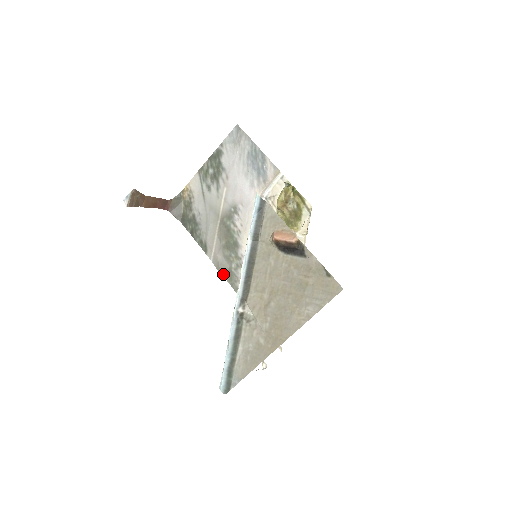
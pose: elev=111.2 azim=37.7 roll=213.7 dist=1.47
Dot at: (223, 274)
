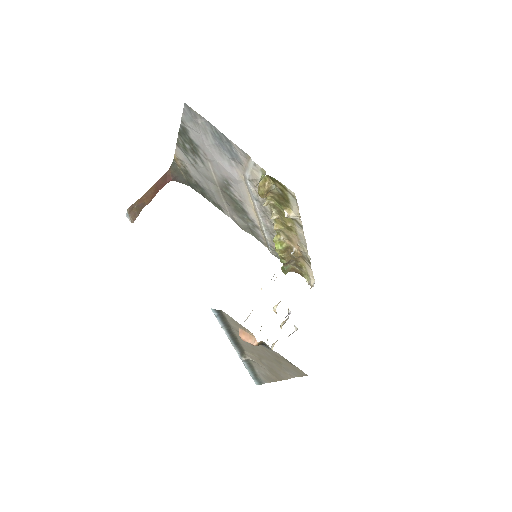
Dot at: (245, 230)
